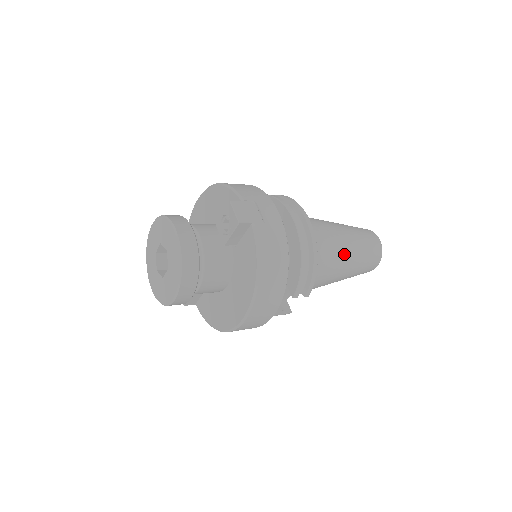
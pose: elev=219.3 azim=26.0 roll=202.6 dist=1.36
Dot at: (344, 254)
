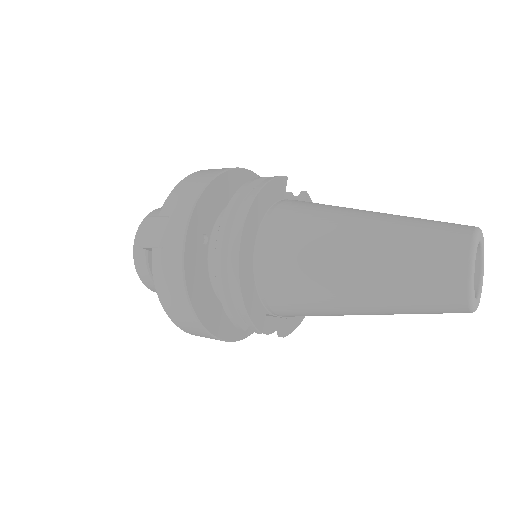
Dot at: (341, 287)
